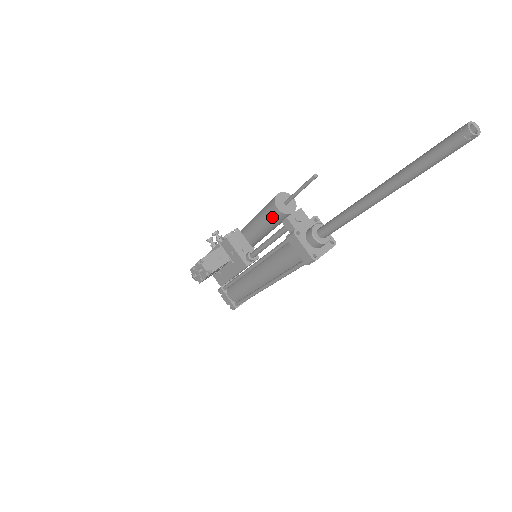
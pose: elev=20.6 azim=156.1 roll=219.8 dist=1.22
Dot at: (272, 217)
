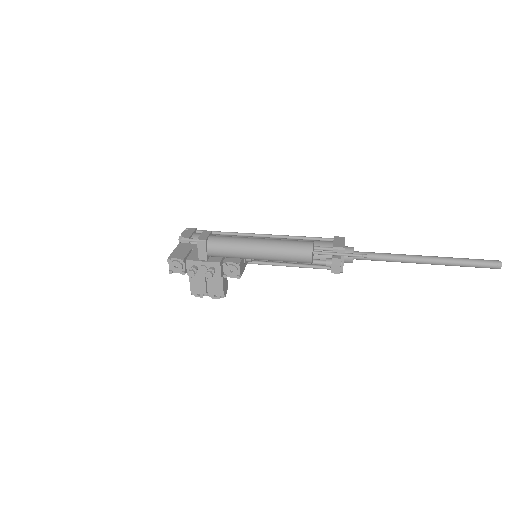
Dot at: occluded
